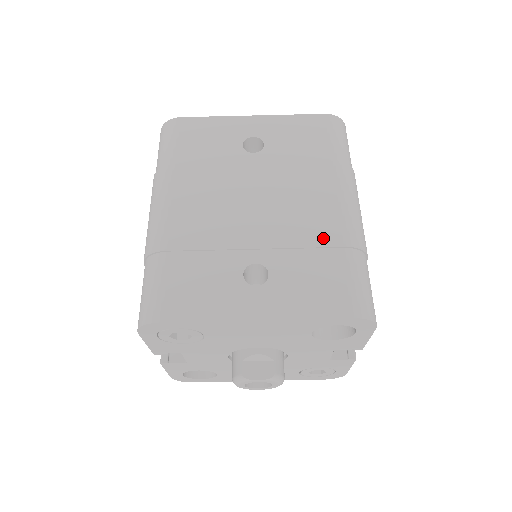
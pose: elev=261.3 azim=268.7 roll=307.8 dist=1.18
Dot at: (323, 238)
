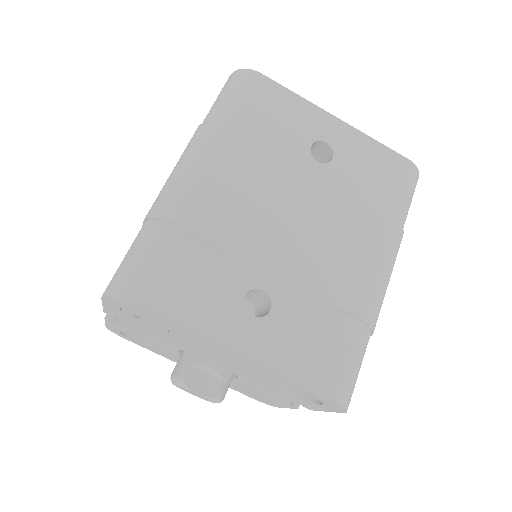
Dot at: (342, 298)
